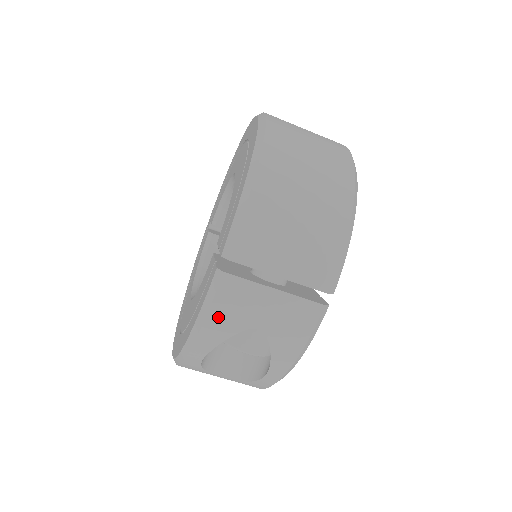
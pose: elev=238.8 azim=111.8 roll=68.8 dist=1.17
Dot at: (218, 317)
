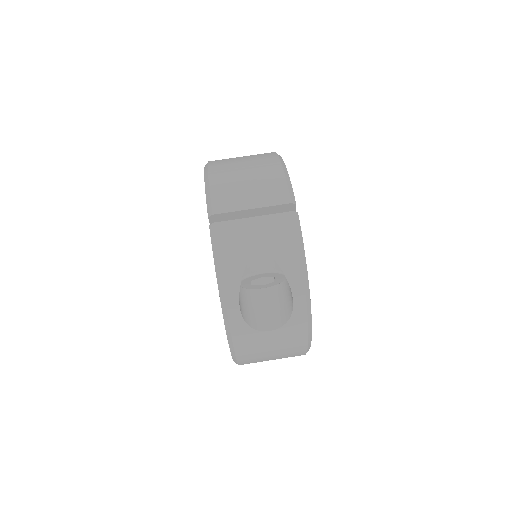
Dot at: (227, 256)
